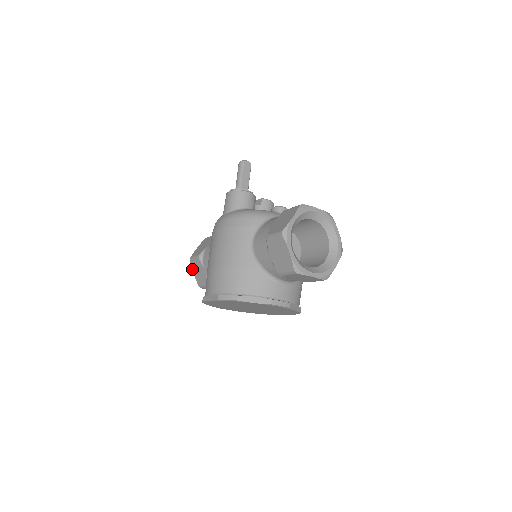
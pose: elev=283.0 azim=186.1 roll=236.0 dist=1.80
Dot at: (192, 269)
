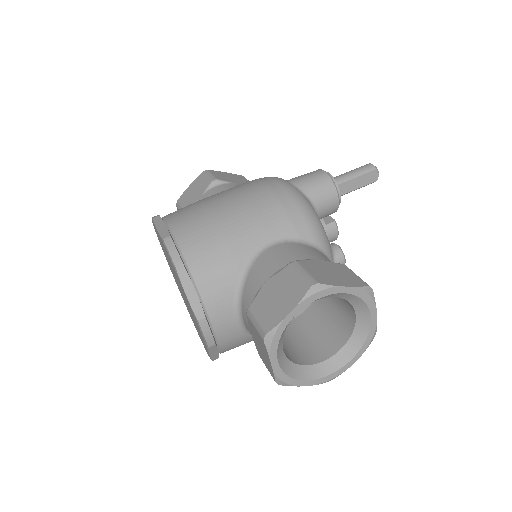
Dot at: (194, 180)
